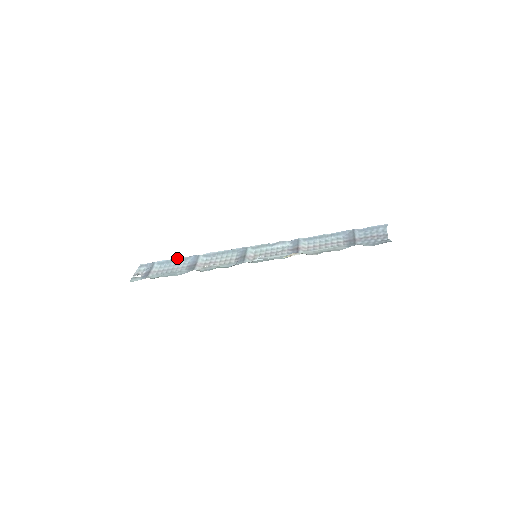
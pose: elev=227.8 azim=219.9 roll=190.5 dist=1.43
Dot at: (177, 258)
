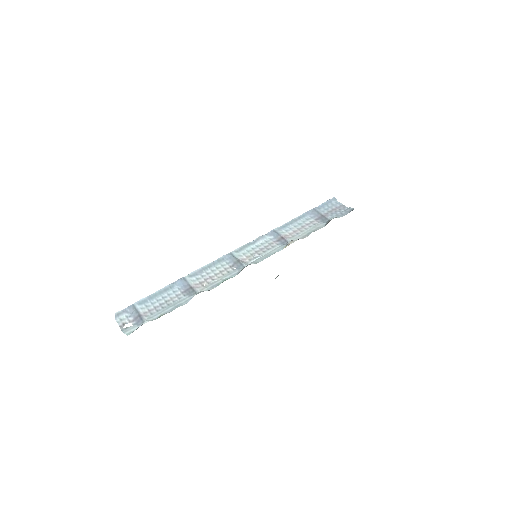
Dot at: (159, 290)
